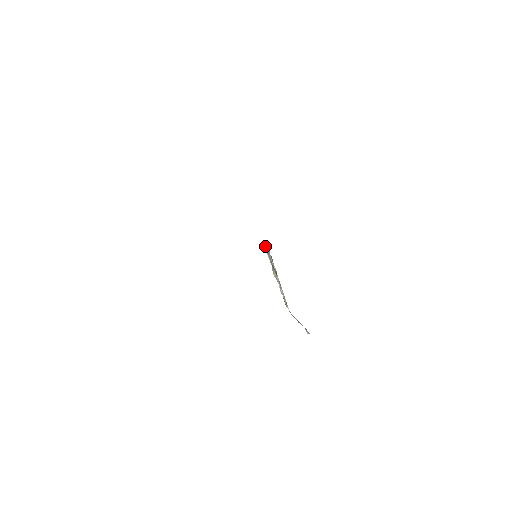
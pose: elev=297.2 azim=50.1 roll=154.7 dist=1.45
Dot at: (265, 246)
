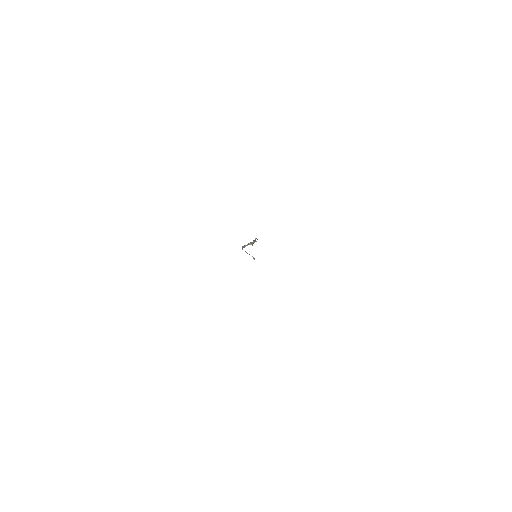
Dot at: occluded
